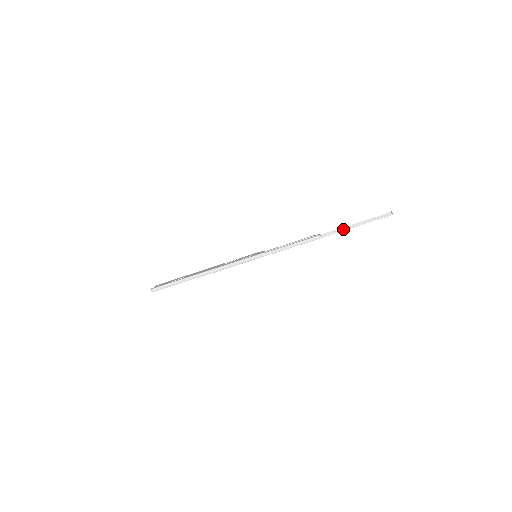
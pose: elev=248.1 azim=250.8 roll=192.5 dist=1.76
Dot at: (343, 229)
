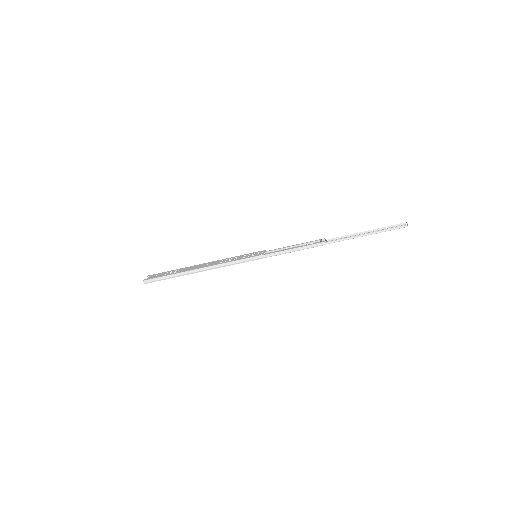
Dot at: (352, 237)
